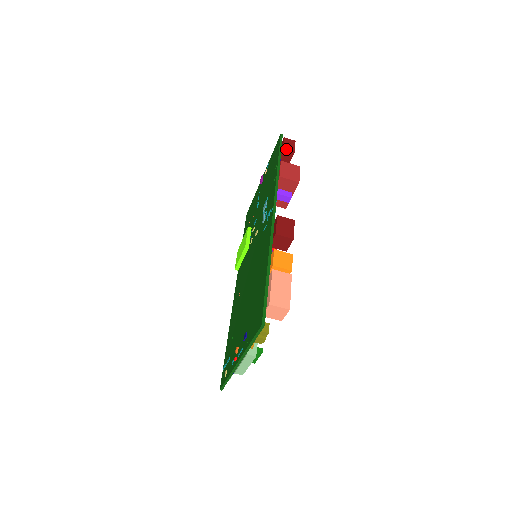
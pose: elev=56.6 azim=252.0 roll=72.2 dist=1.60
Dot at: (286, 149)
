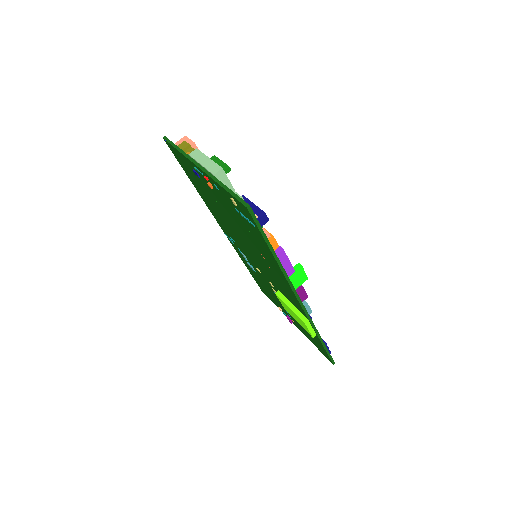
Dot at: occluded
